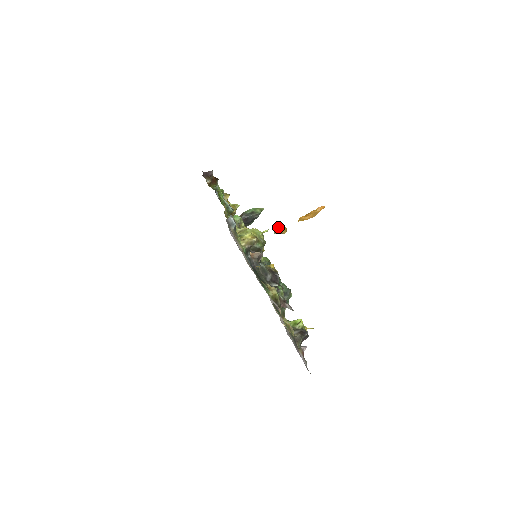
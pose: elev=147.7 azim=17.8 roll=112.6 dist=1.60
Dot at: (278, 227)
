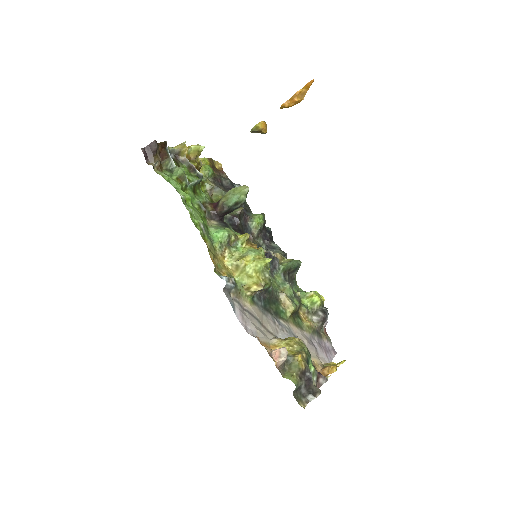
Dot at: (255, 127)
